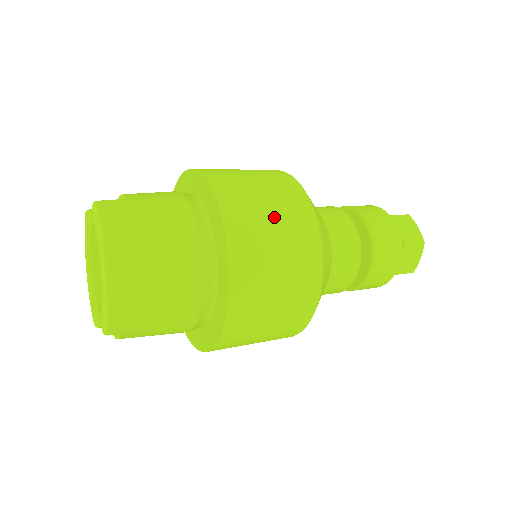
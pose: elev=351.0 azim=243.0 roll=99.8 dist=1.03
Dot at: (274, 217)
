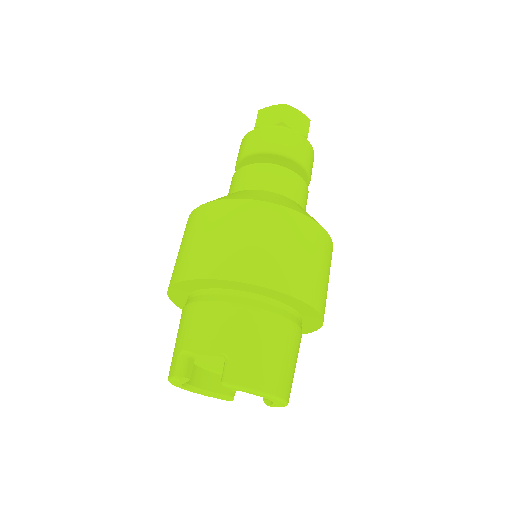
Dot at: (309, 257)
